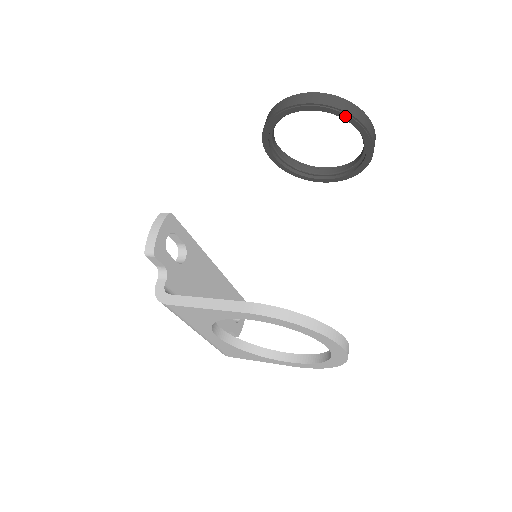
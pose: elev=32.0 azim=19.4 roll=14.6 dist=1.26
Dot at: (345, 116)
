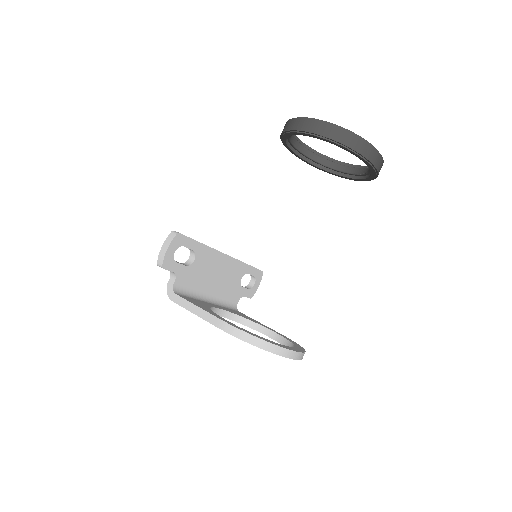
Dot at: (344, 148)
